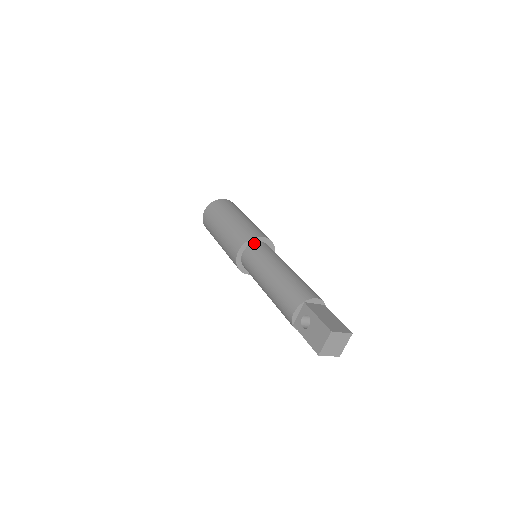
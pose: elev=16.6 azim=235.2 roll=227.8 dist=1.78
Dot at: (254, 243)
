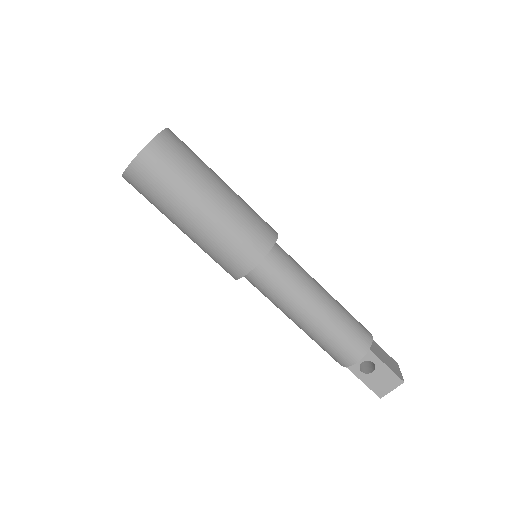
Dot at: (271, 250)
